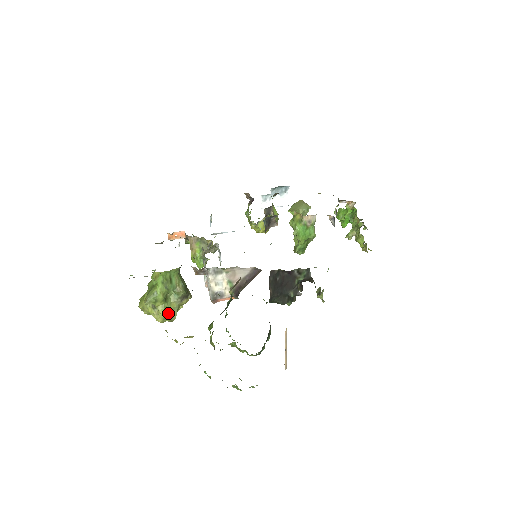
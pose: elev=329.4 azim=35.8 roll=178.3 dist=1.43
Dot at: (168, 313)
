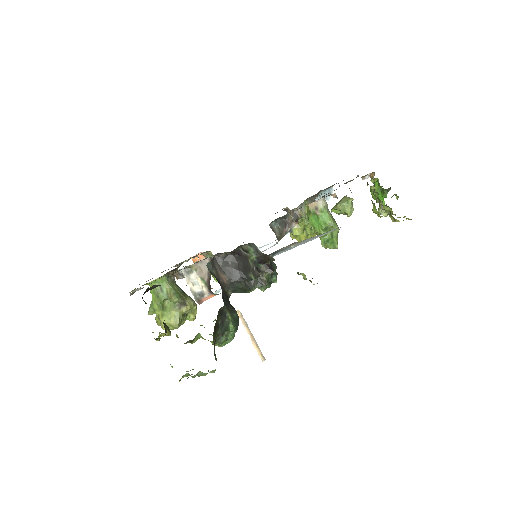
Dot at: (169, 321)
